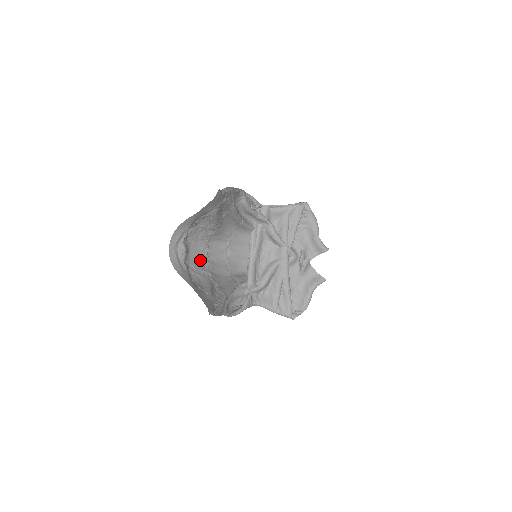
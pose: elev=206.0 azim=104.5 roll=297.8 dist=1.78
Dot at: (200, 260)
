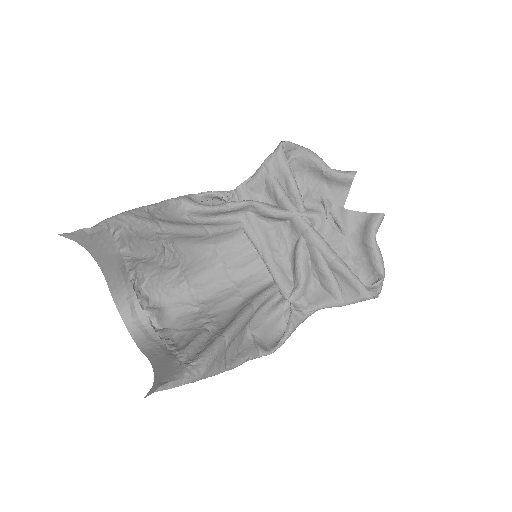
Dot at: (189, 310)
